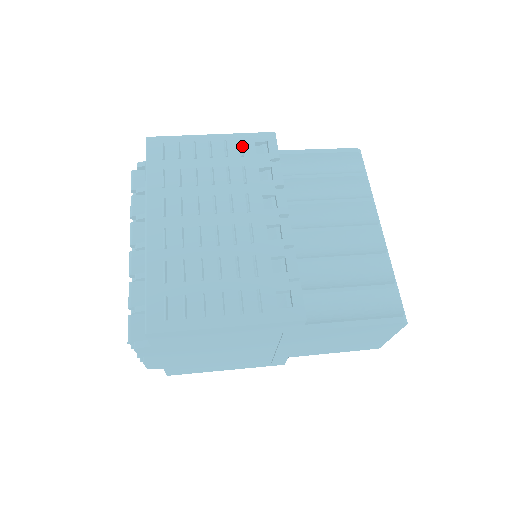
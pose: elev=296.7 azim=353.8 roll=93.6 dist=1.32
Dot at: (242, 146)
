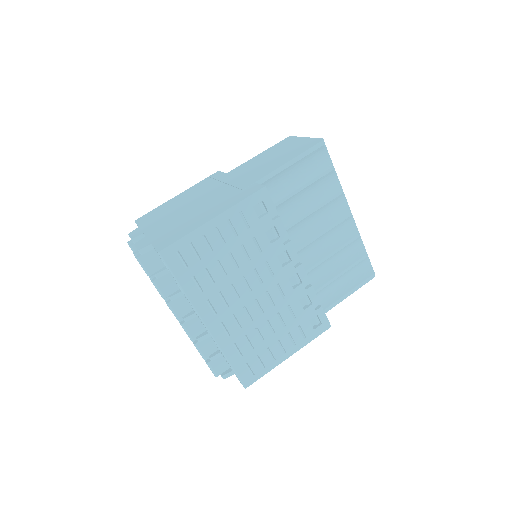
Dot at: (244, 218)
